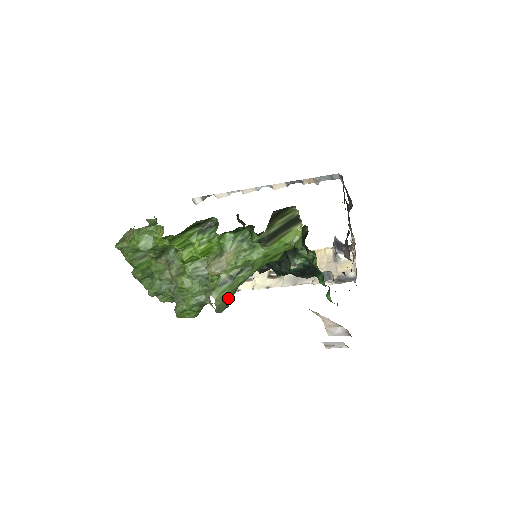
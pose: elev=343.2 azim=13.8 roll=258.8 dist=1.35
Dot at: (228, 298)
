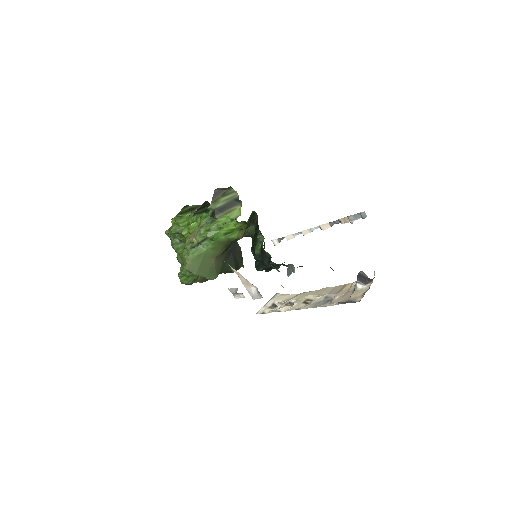
Dot at: (198, 261)
